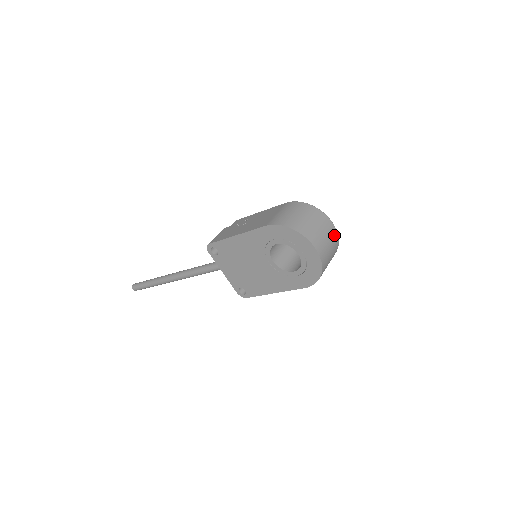
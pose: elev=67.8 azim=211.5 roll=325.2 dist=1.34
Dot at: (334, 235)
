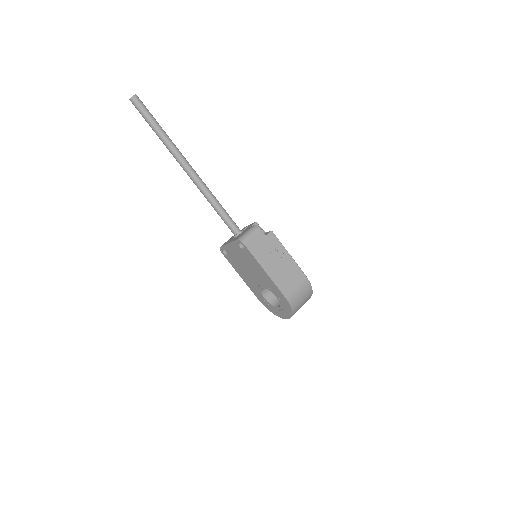
Dot at: occluded
